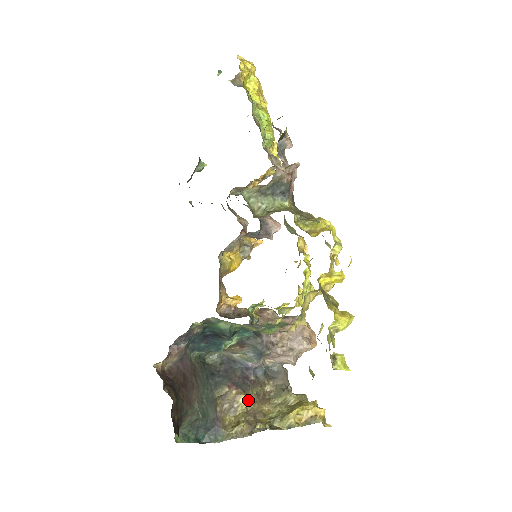
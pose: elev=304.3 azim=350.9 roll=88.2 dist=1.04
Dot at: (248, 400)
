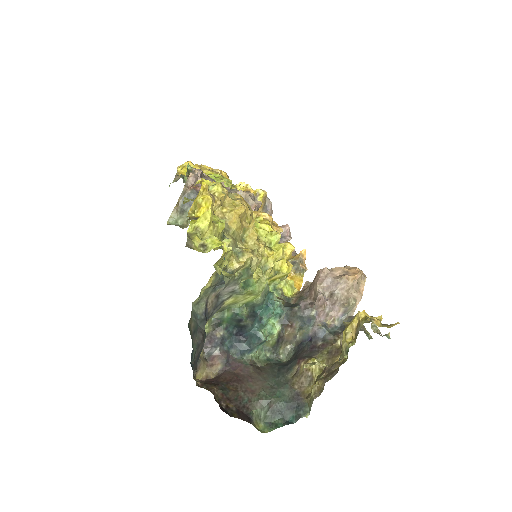
Dot at: (315, 361)
